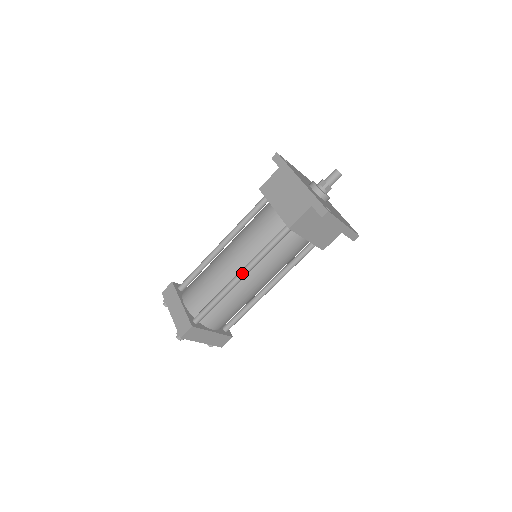
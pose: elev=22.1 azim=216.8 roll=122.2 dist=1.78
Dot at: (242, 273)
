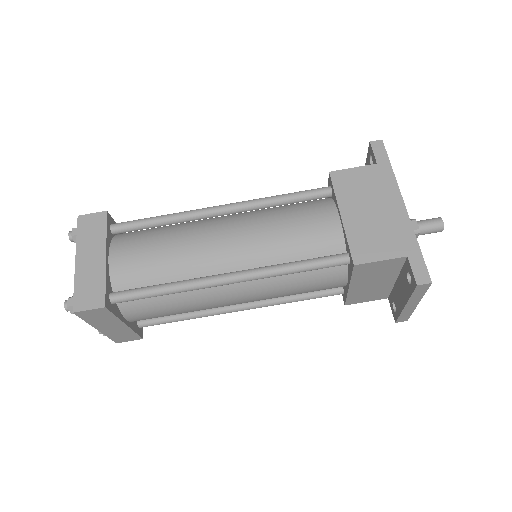
Dot at: (236, 277)
